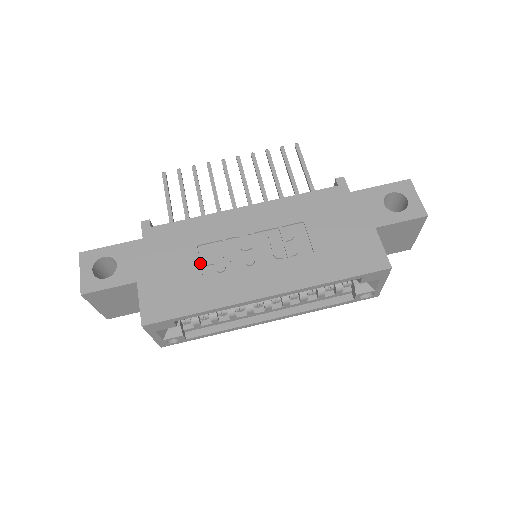
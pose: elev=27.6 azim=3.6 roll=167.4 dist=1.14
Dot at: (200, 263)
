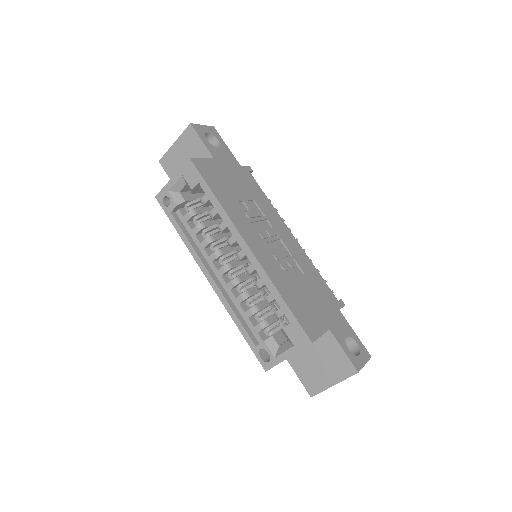
Dot at: (245, 200)
